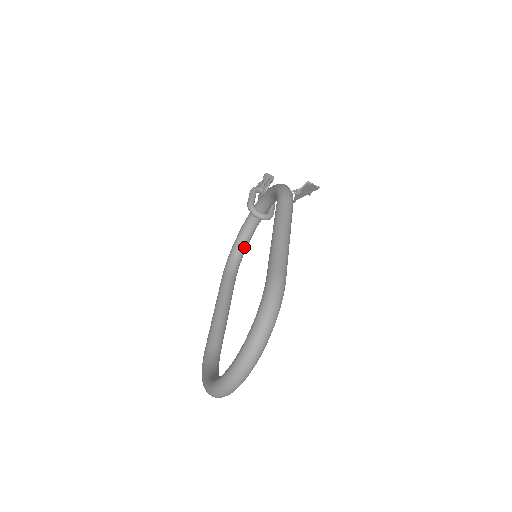
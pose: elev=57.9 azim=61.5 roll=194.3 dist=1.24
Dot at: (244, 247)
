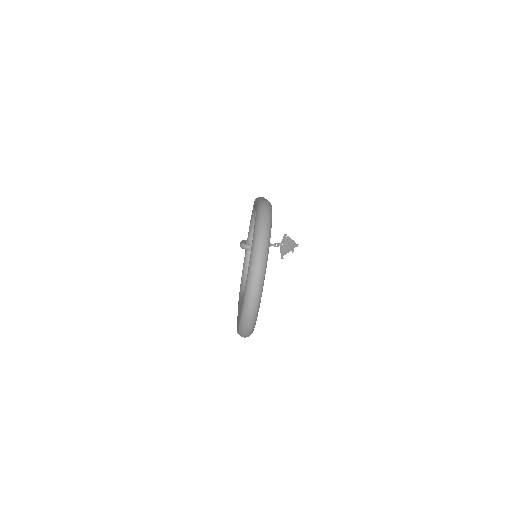
Dot at: occluded
